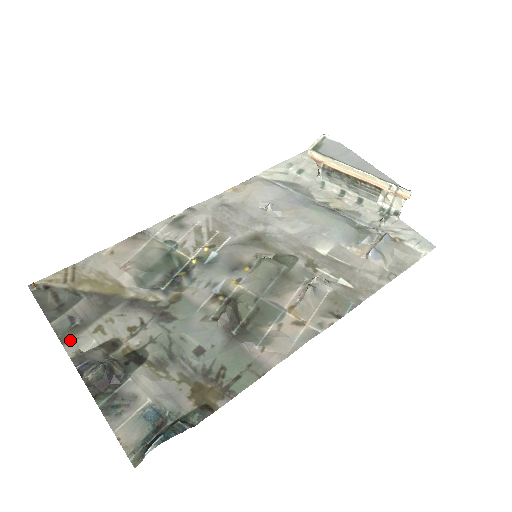
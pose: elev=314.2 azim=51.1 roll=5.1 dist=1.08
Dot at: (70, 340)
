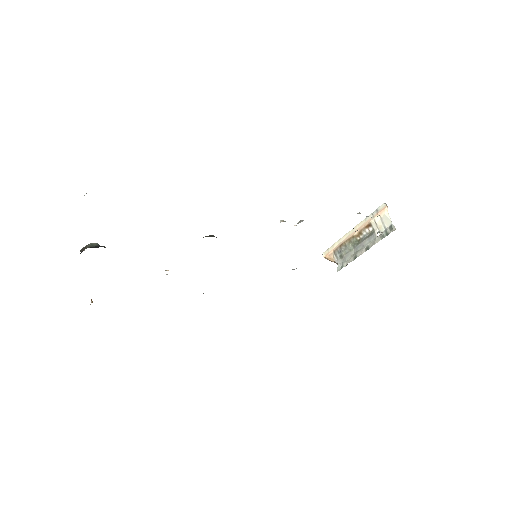
Dot at: occluded
